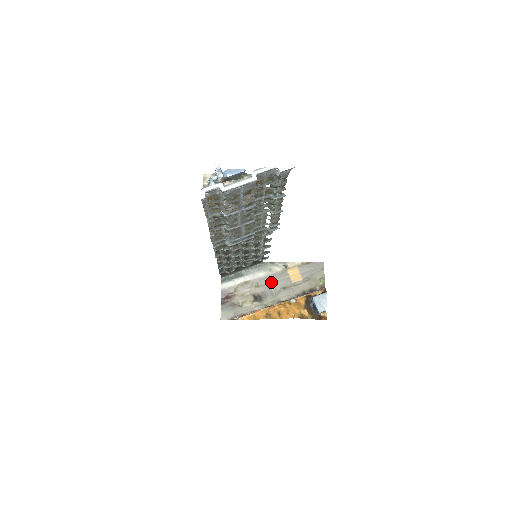
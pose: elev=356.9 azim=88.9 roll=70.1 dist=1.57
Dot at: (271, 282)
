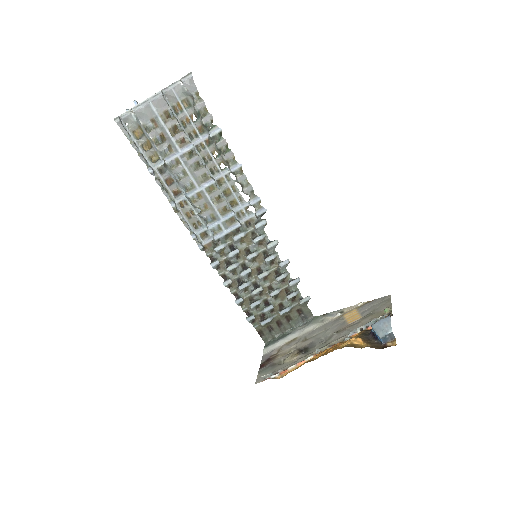
Dot at: (322, 332)
